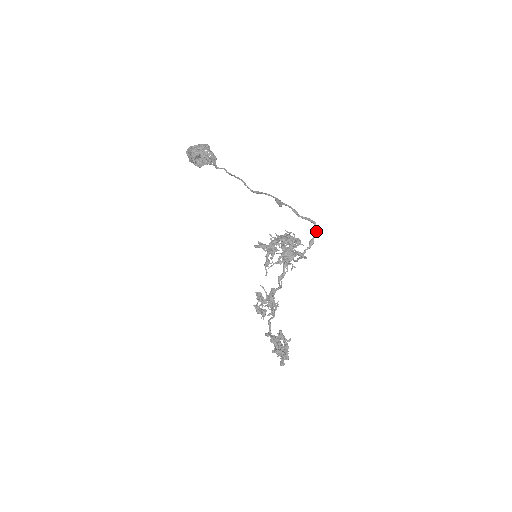
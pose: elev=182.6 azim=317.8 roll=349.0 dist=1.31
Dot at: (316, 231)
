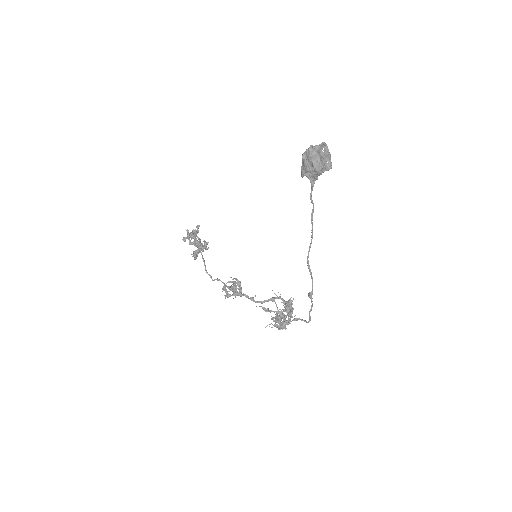
Dot at: occluded
